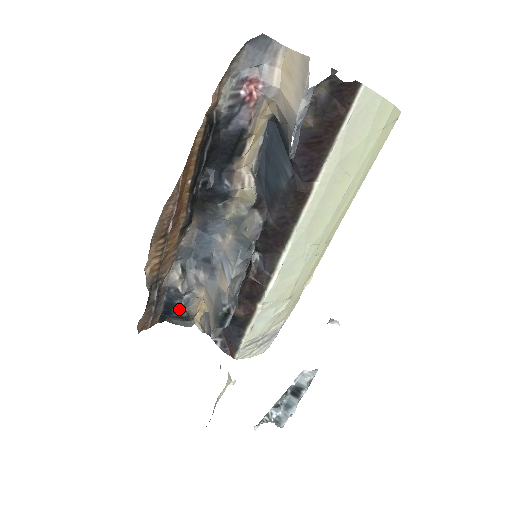
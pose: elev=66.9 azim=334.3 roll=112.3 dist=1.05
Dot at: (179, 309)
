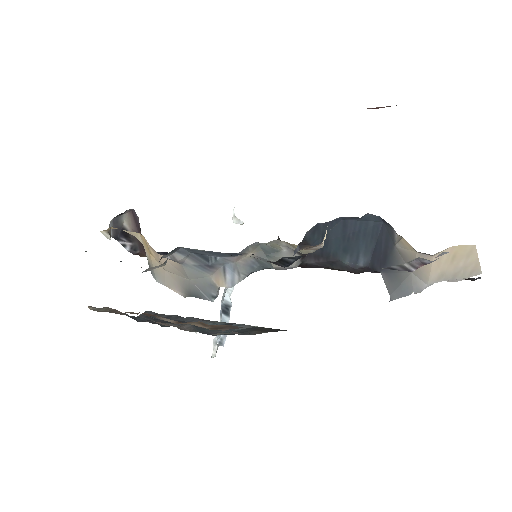
Dot at: occluded
